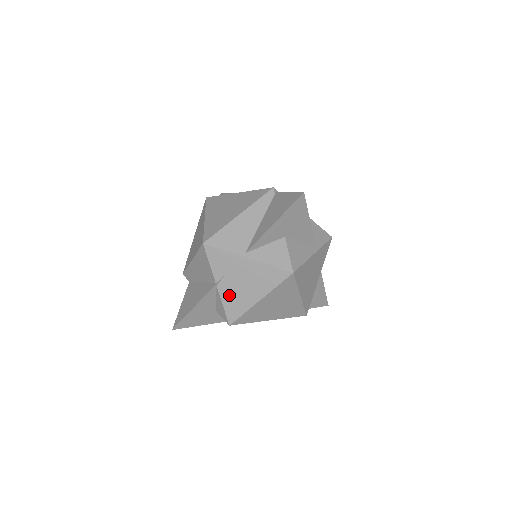
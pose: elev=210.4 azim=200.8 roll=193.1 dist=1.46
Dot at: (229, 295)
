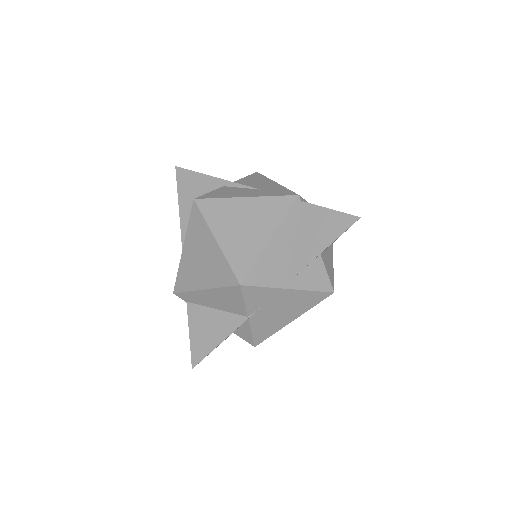
Dot at: (261, 323)
